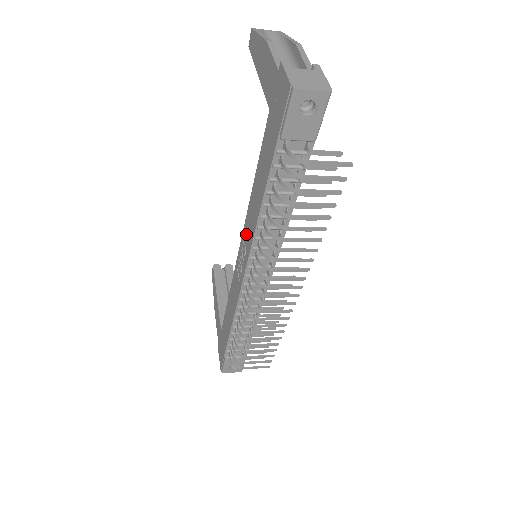
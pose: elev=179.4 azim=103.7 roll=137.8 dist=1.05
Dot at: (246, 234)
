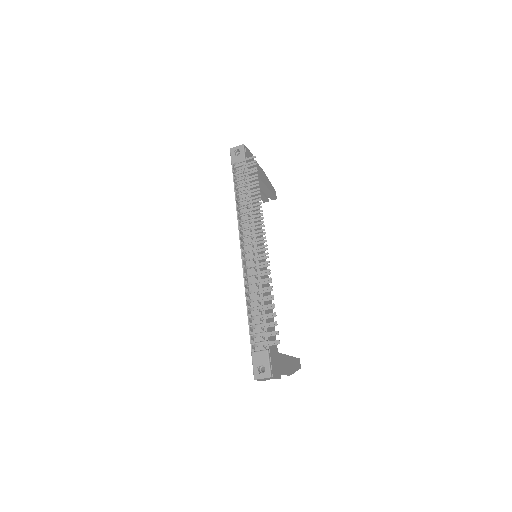
Dot at: occluded
